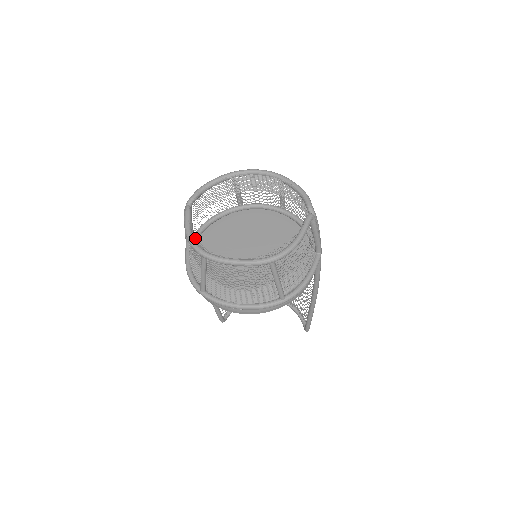
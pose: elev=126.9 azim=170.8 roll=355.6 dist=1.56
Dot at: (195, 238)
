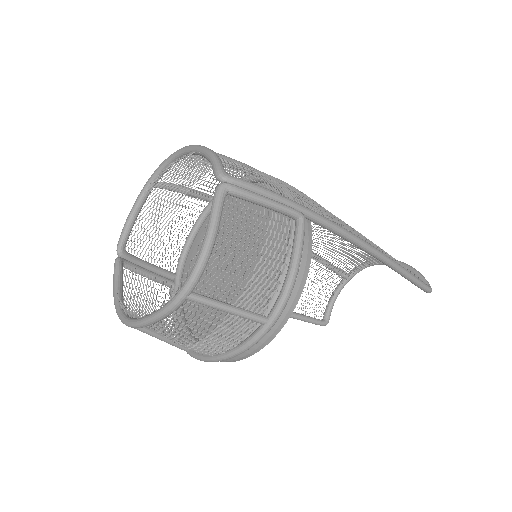
Dot at: (176, 277)
